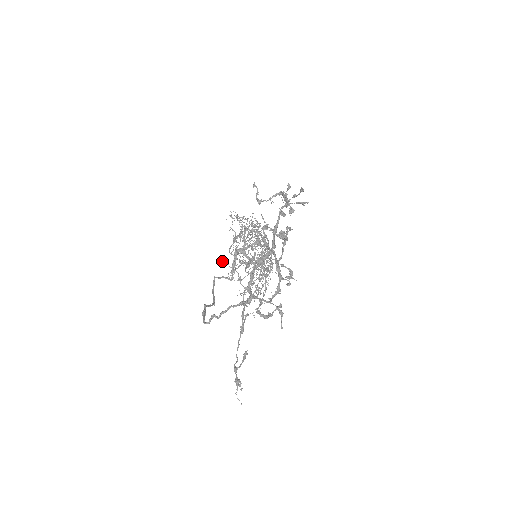
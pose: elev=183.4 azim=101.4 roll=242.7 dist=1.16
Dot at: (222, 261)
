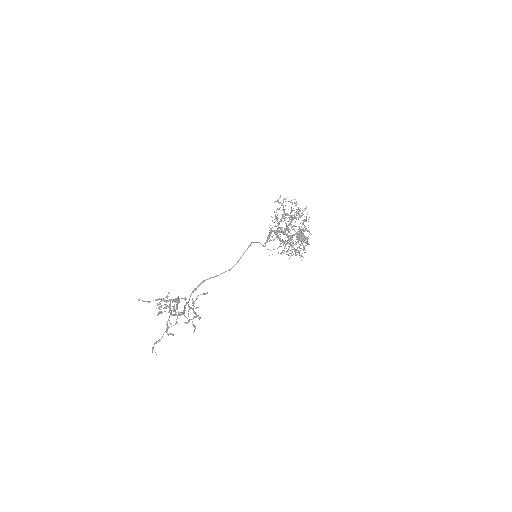
Dot at: occluded
